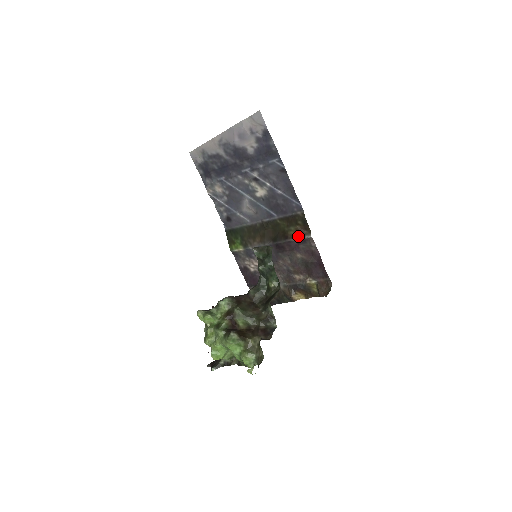
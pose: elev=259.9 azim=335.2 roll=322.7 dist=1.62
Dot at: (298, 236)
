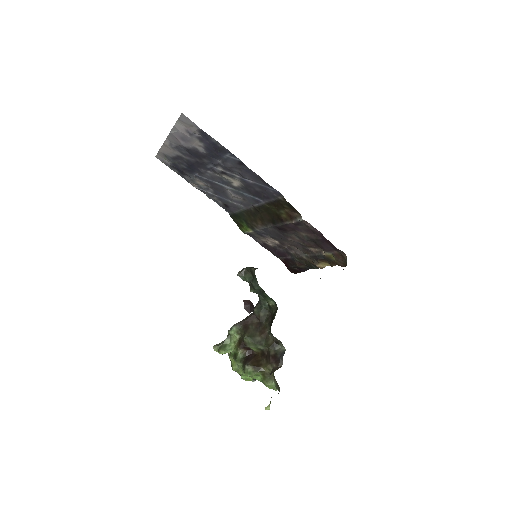
Dot at: (291, 219)
